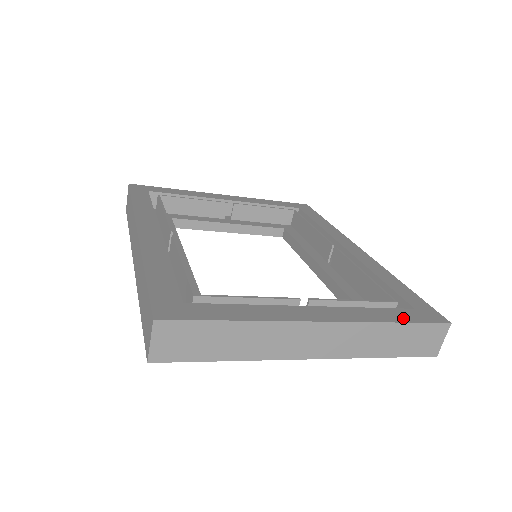
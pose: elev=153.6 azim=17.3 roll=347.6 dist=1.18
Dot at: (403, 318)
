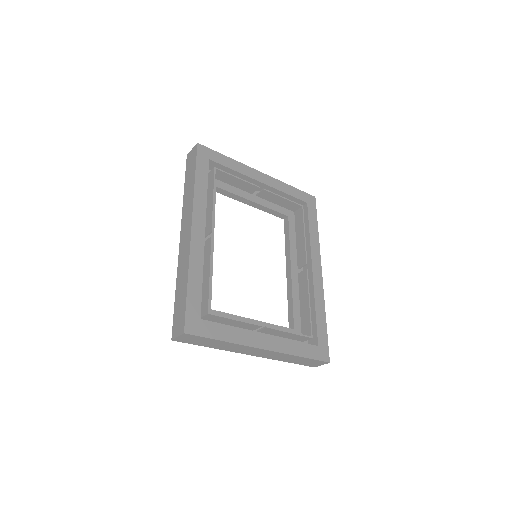
Dot at: (307, 354)
